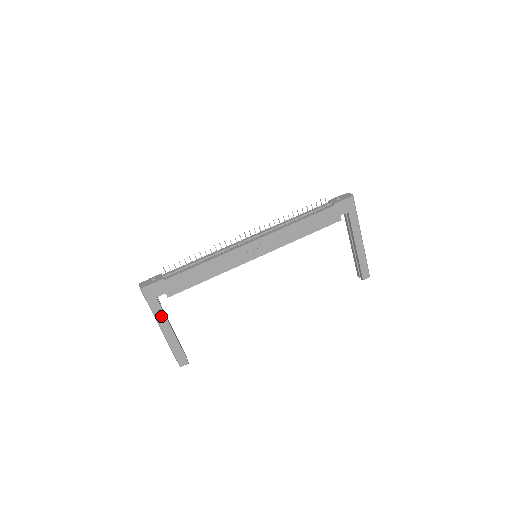
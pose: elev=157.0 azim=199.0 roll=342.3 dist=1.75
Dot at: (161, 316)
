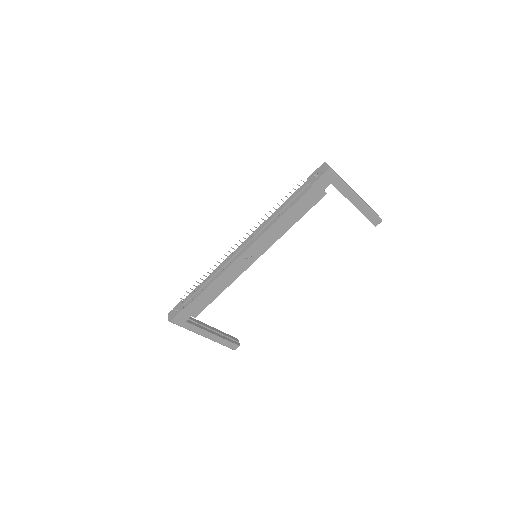
Dot at: (198, 330)
